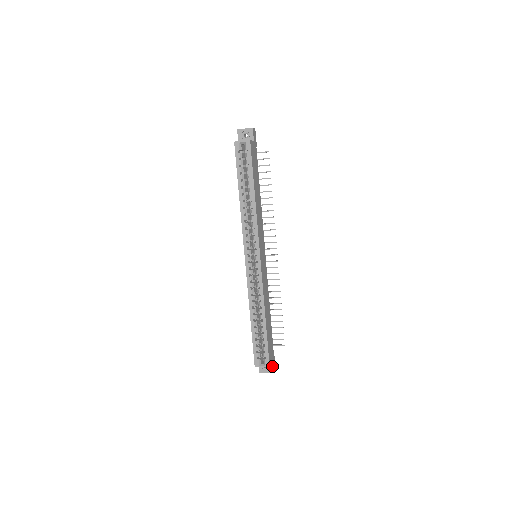
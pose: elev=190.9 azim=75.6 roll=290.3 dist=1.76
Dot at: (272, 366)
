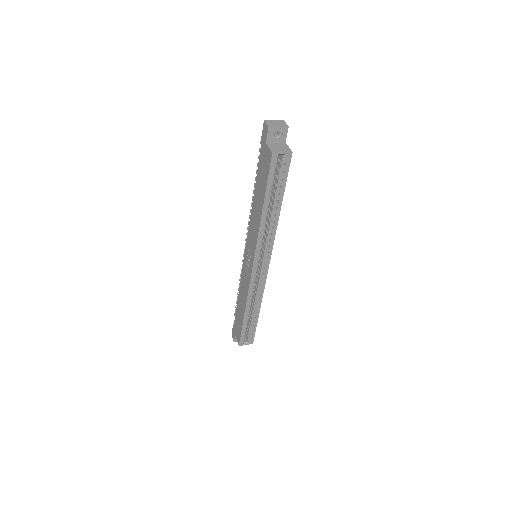
Dot at: occluded
